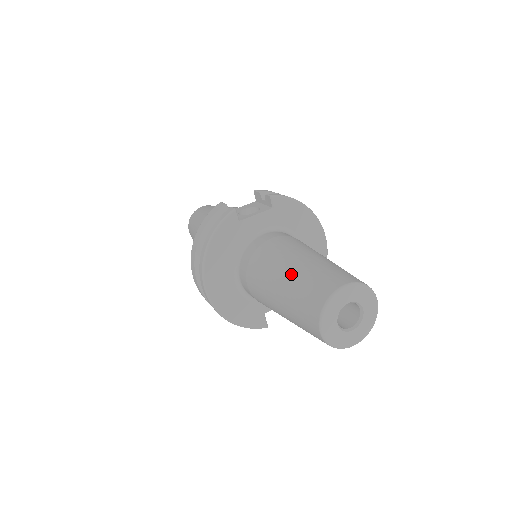
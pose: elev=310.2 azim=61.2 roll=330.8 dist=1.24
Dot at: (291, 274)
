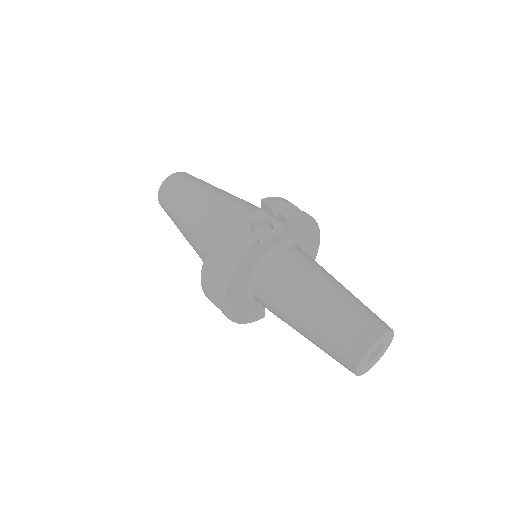
Dot at: (324, 315)
